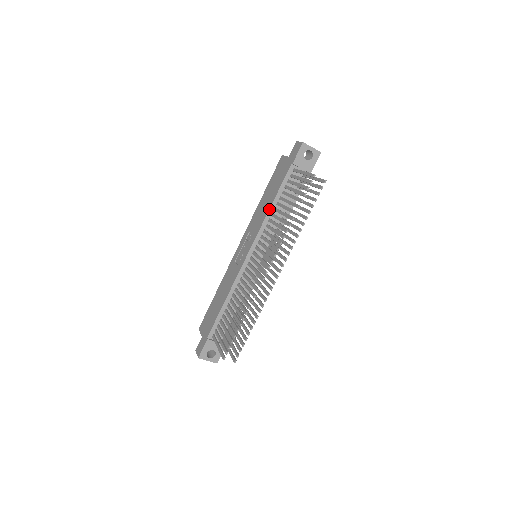
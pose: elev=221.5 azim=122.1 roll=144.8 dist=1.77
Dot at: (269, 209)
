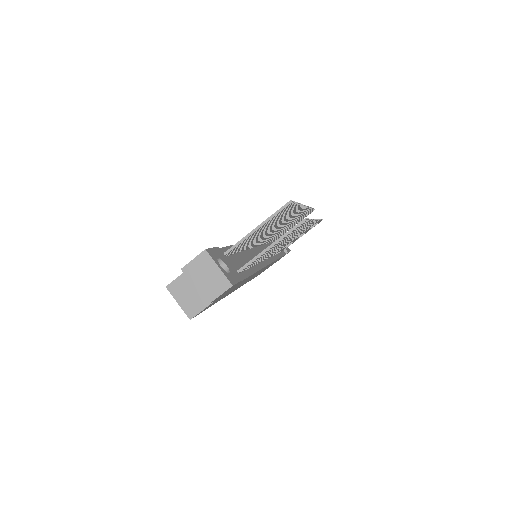
Dot at: occluded
